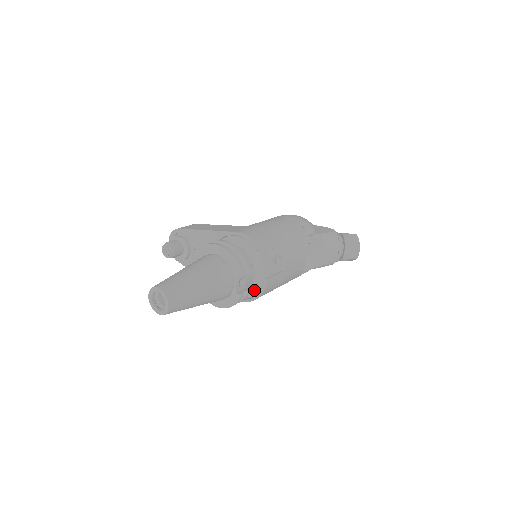
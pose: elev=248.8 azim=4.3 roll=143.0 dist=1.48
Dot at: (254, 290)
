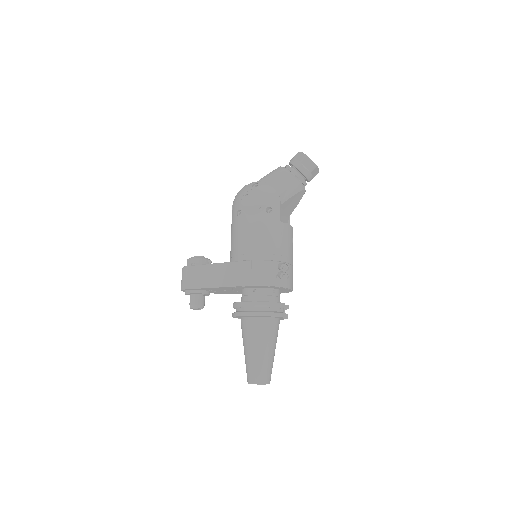
Dot at: occluded
